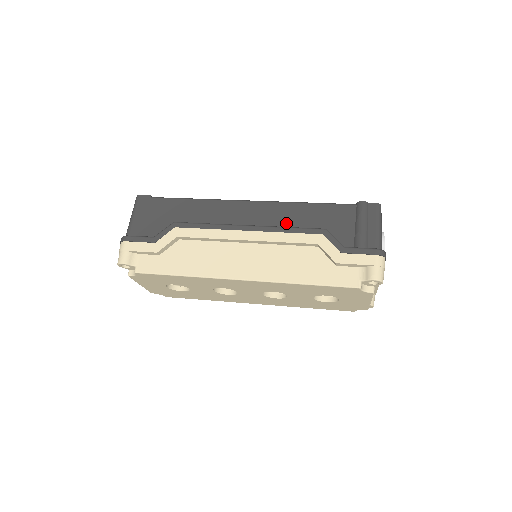
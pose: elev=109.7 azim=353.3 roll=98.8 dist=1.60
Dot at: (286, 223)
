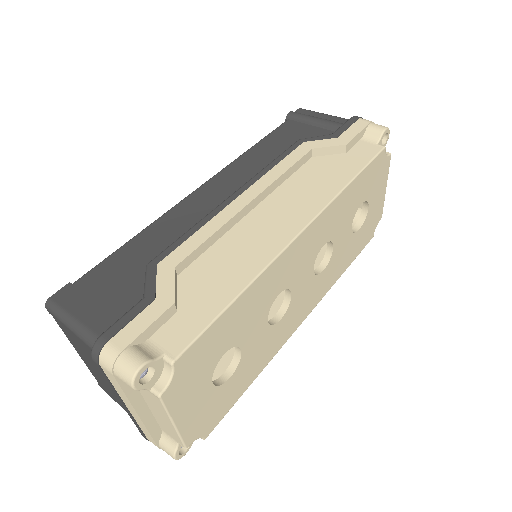
Dot at: (261, 167)
